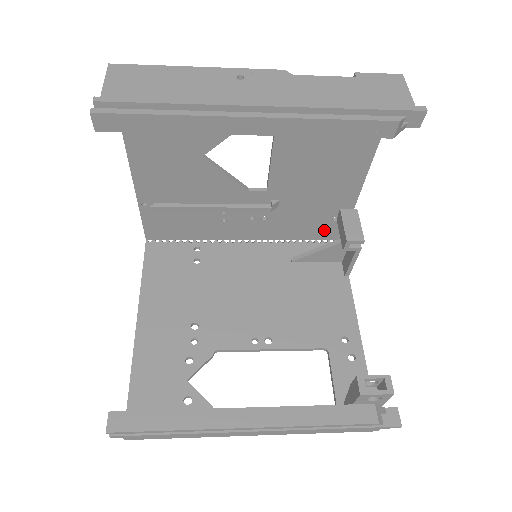
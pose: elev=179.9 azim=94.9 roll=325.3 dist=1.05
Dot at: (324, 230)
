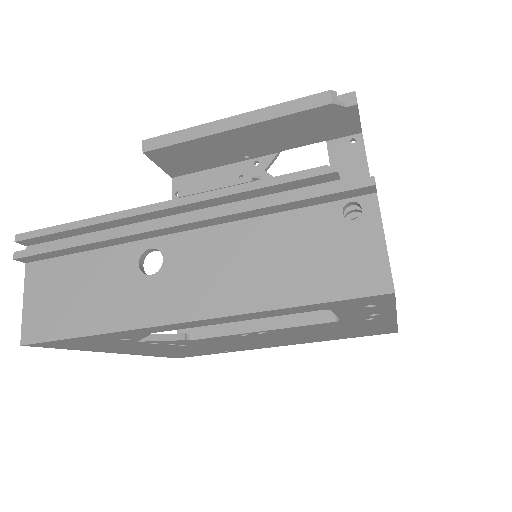
Dot at: occluded
